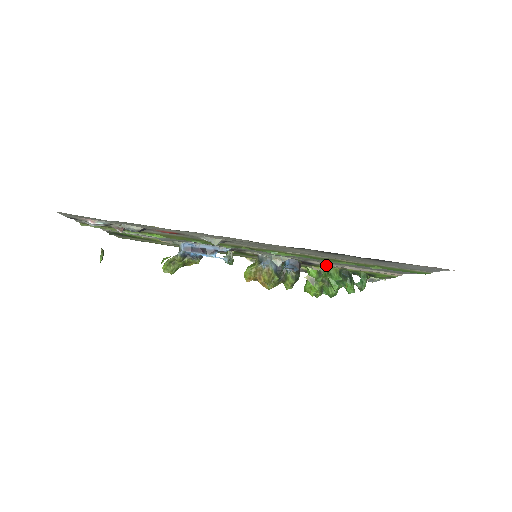
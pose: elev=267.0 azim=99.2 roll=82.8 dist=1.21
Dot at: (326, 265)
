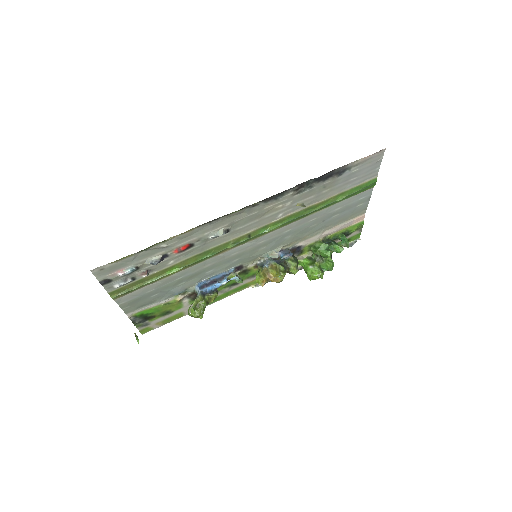
Dot at: (310, 243)
